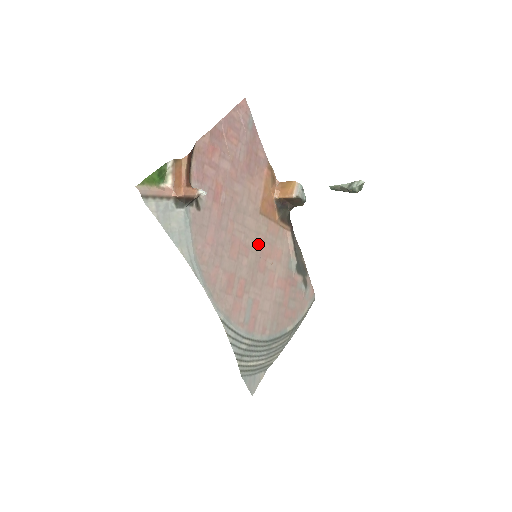
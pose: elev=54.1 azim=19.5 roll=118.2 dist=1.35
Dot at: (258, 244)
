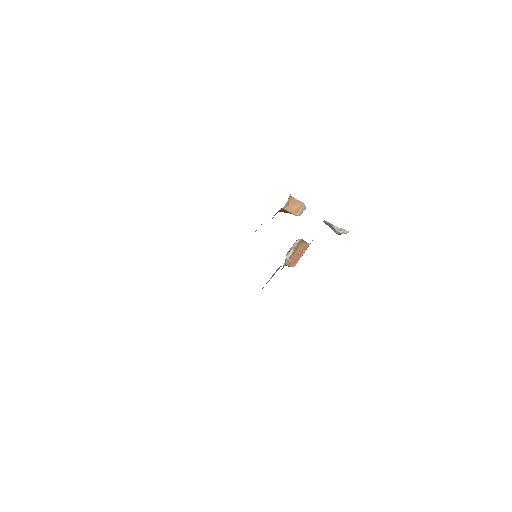
Dot at: occluded
